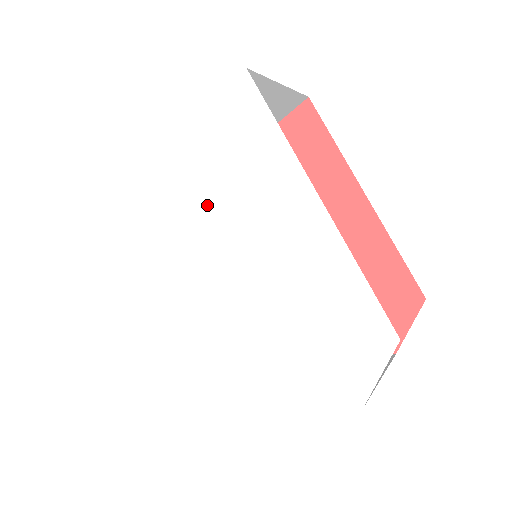
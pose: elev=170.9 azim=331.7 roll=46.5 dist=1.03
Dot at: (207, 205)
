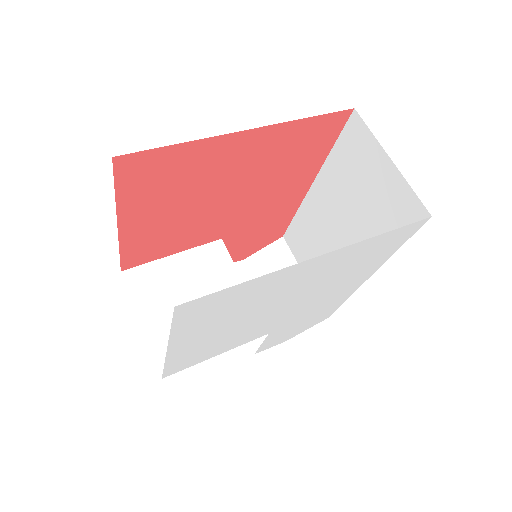
Dot at: (318, 283)
